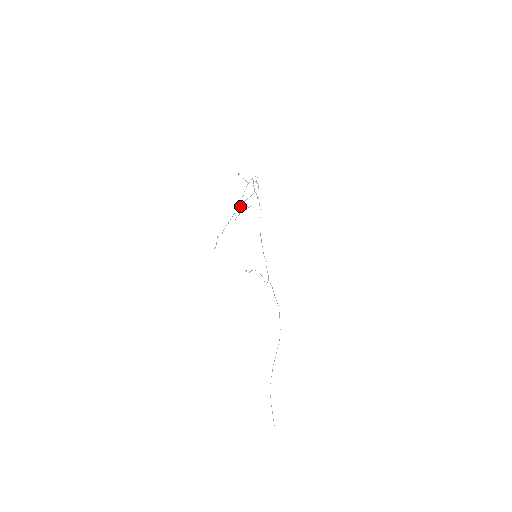
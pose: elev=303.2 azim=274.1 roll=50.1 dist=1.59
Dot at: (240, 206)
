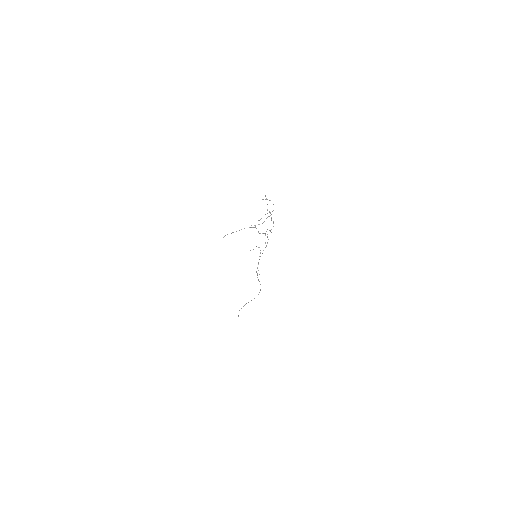
Dot at: (253, 227)
